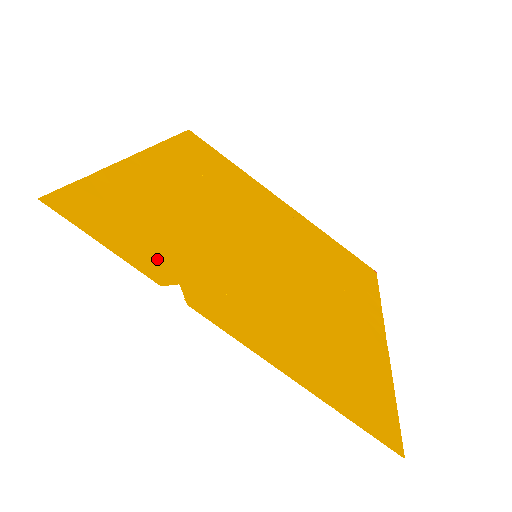
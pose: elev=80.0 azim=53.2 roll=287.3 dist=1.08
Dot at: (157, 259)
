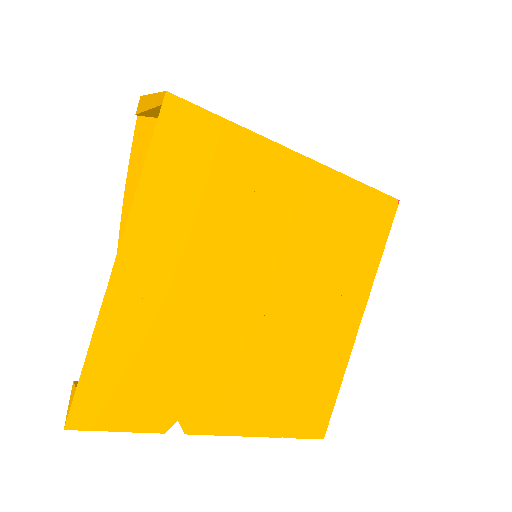
Dot at: (159, 410)
